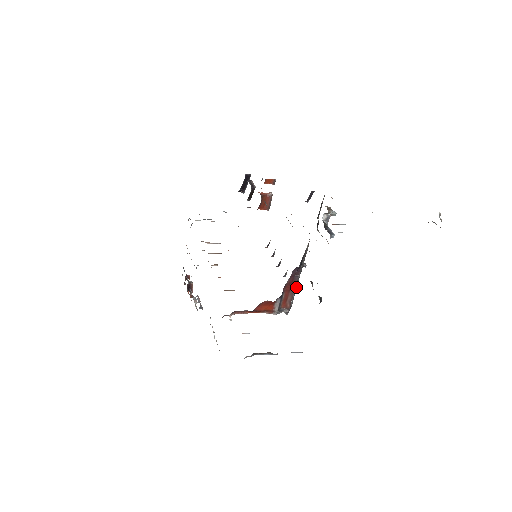
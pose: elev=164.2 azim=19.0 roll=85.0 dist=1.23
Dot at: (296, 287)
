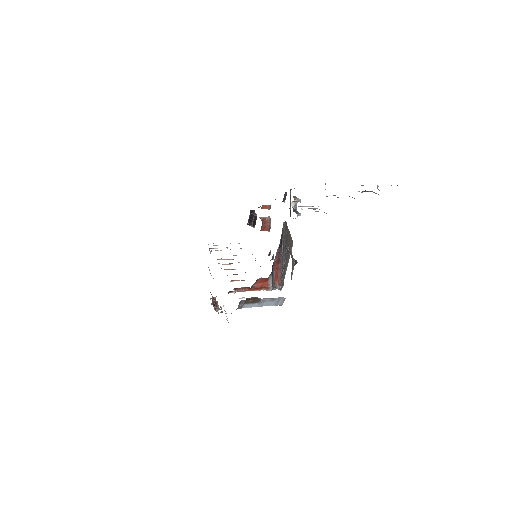
Dot at: (283, 265)
